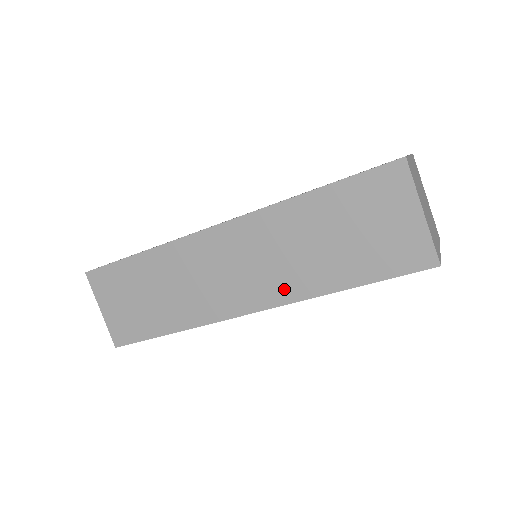
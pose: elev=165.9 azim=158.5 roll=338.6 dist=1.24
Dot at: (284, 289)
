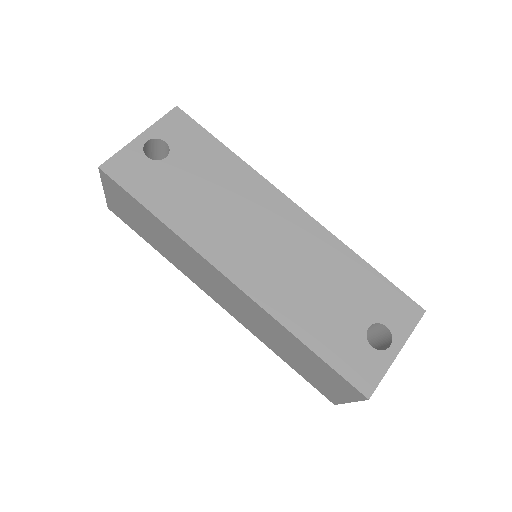
Dot at: (247, 324)
